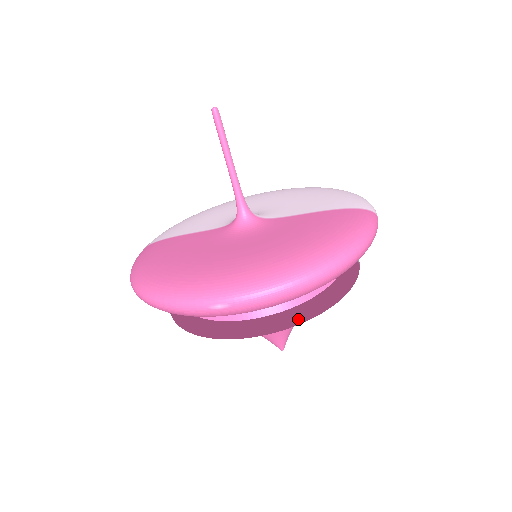
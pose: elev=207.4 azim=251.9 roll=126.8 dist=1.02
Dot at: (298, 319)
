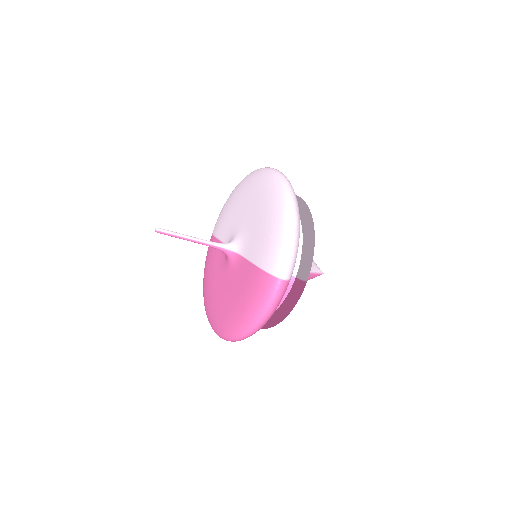
Dot at: (264, 328)
